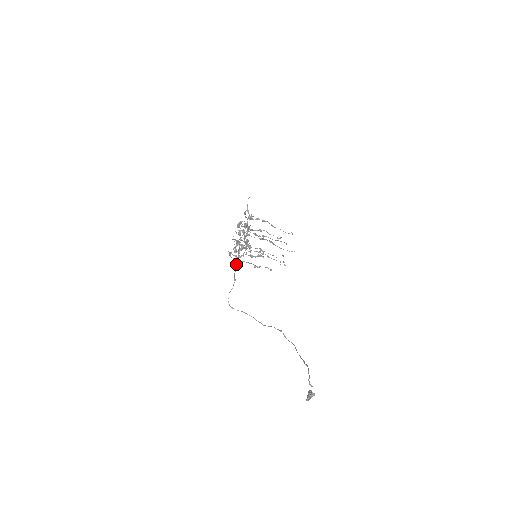
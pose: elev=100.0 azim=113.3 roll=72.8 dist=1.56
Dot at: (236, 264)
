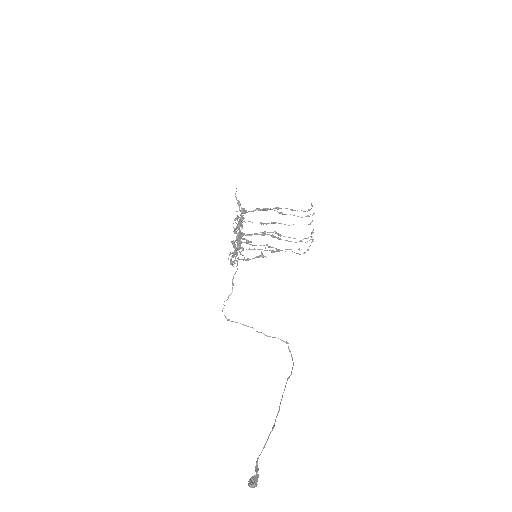
Dot at: (237, 263)
